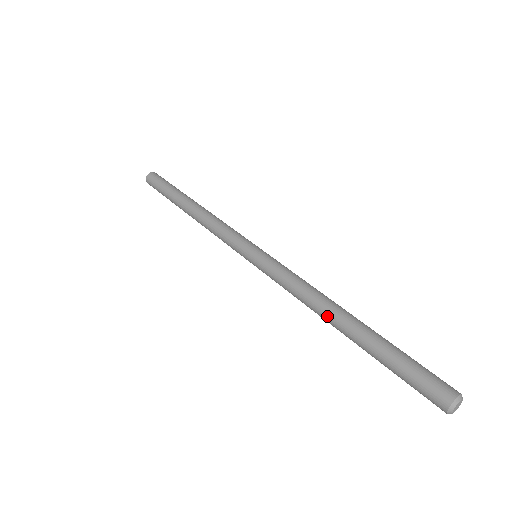
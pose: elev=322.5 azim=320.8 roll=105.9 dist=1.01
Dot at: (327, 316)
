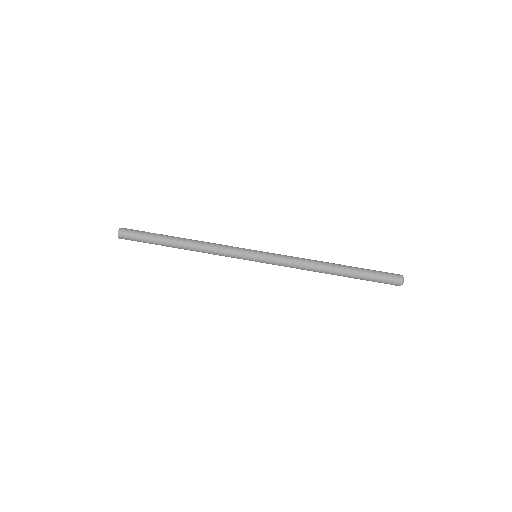
Dot at: (324, 272)
